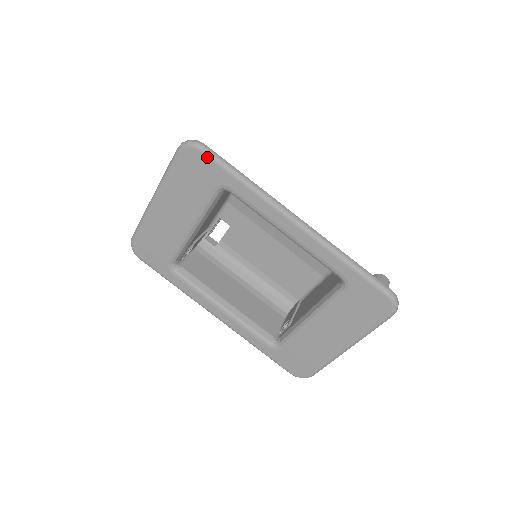
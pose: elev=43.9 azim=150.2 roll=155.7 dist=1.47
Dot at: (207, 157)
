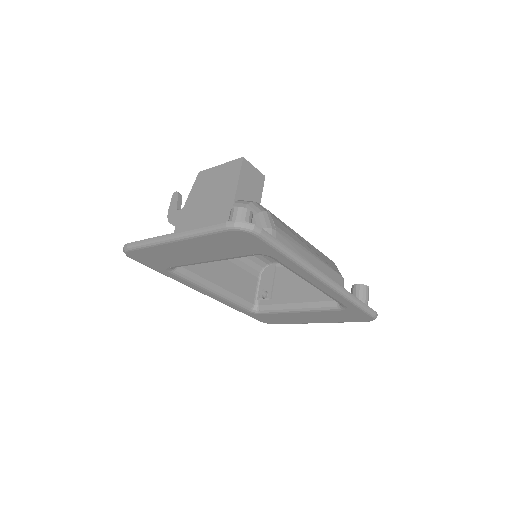
Dot at: (262, 241)
